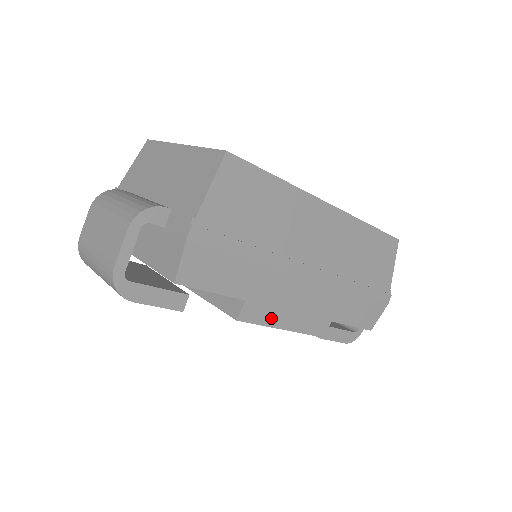
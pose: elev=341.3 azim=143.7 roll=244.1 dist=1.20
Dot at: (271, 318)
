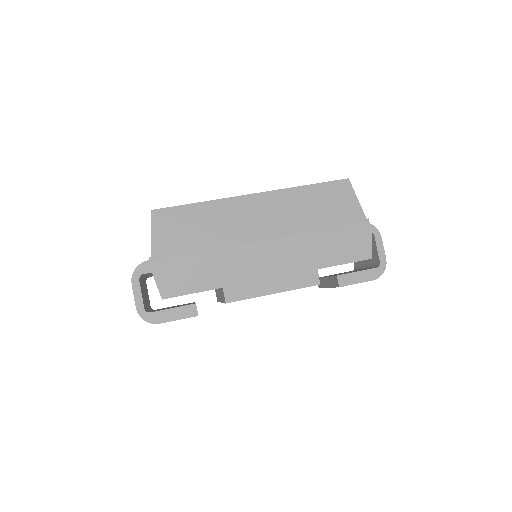
Dot at: (255, 290)
